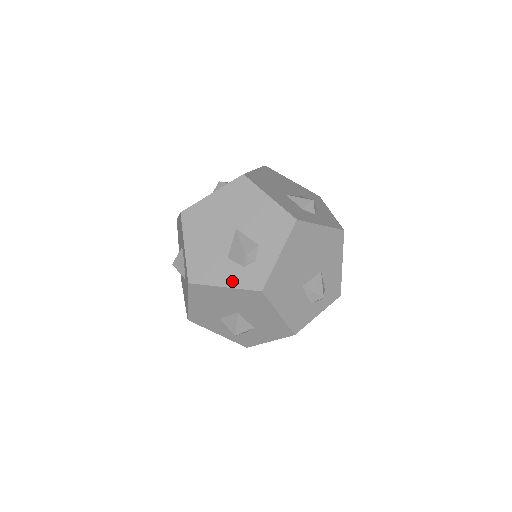
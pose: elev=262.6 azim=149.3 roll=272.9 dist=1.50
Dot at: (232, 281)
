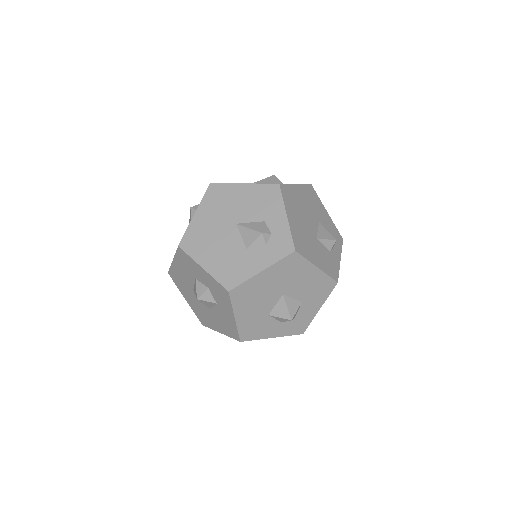
Dot at: (265, 262)
